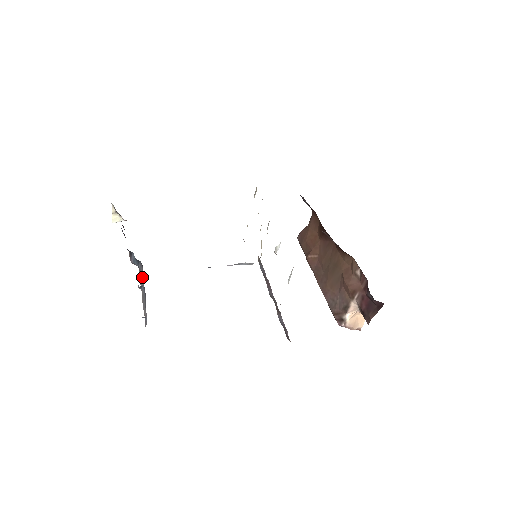
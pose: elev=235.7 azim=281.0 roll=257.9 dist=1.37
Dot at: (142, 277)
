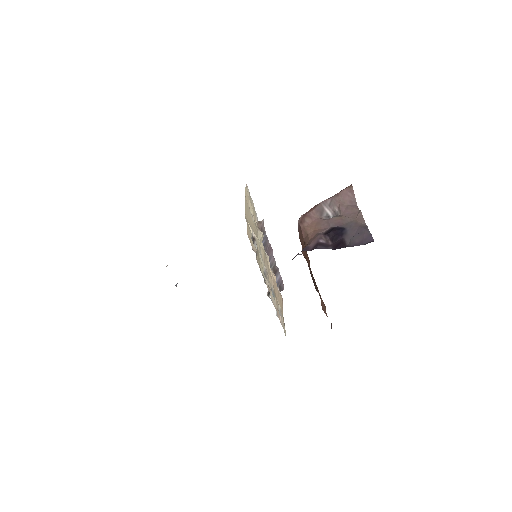
Dot at: occluded
